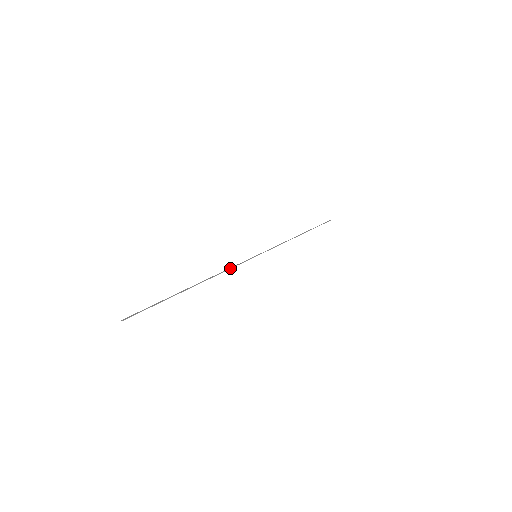
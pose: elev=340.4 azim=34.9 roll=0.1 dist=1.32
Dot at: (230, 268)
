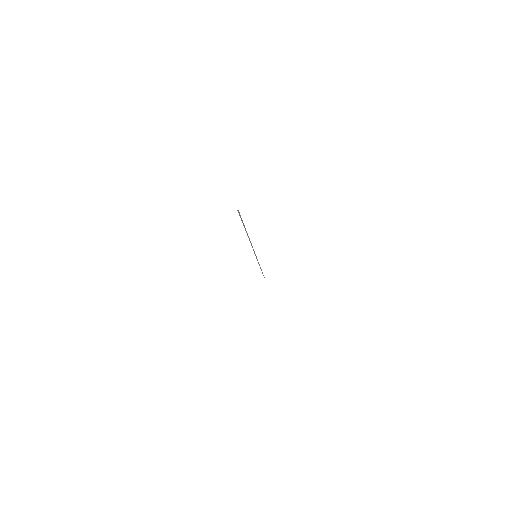
Dot at: occluded
